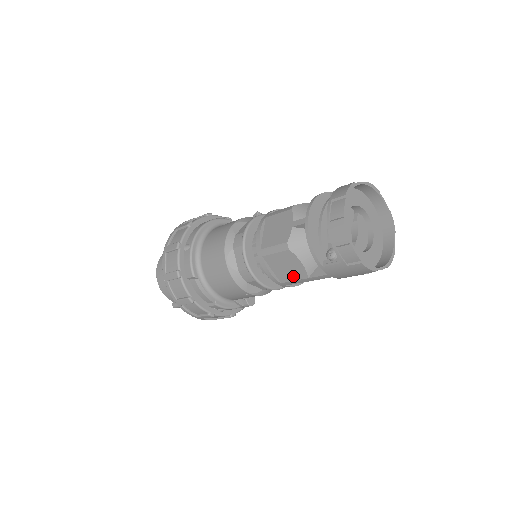
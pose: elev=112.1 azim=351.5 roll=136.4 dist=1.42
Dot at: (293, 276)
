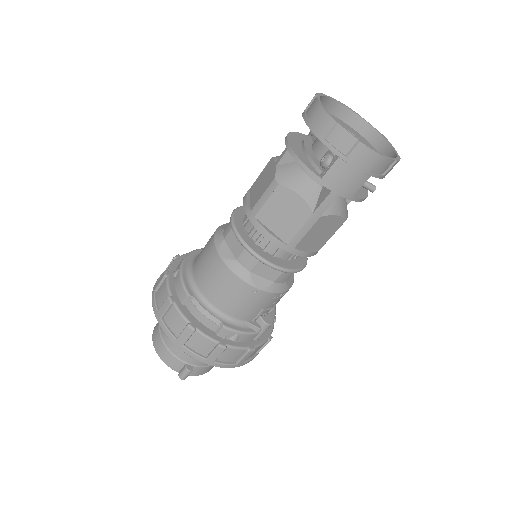
Dot at: (296, 223)
